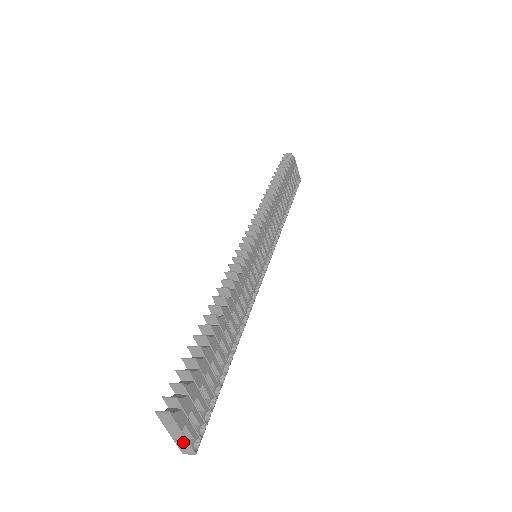
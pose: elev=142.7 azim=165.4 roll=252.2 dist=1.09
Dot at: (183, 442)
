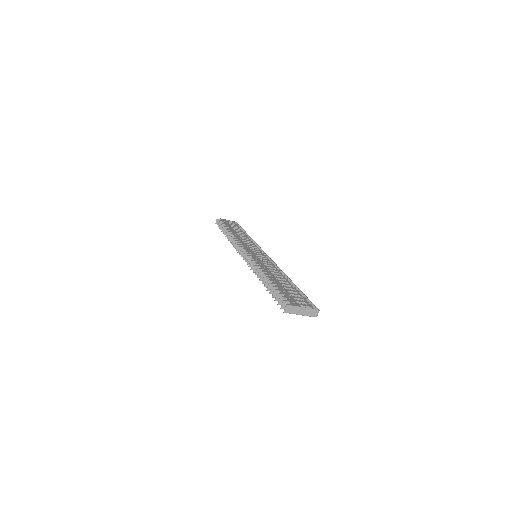
Dot at: (308, 311)
